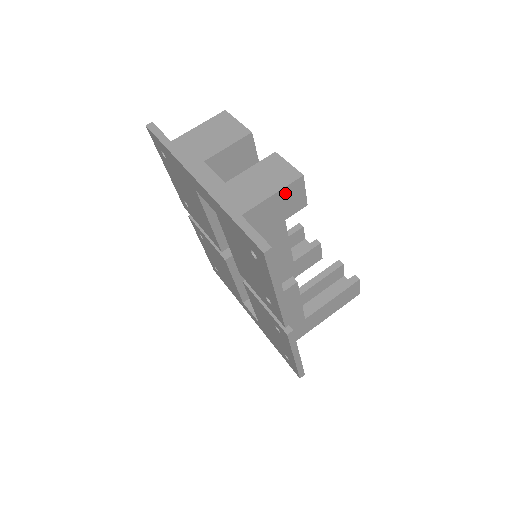
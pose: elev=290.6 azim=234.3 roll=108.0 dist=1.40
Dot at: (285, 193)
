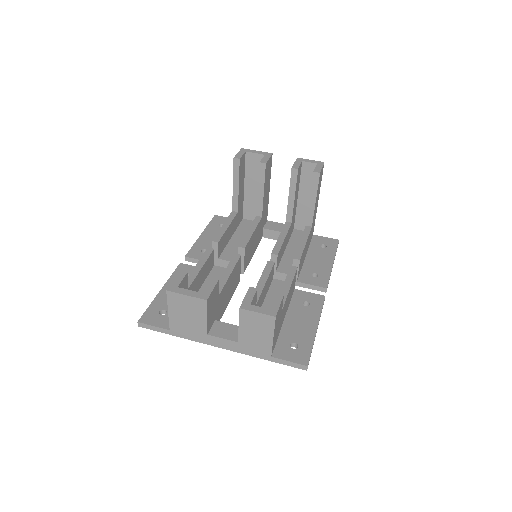
Dot at: (275, 326)
